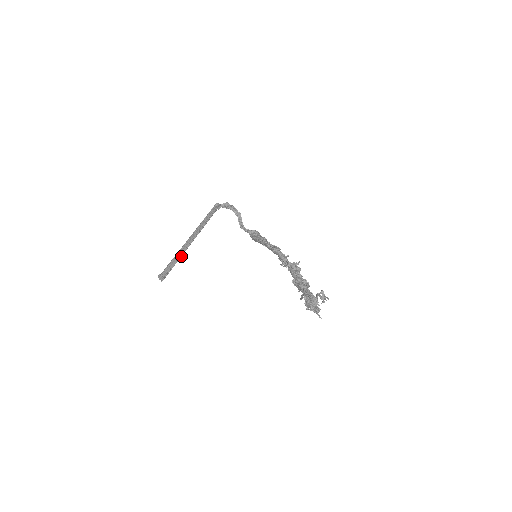
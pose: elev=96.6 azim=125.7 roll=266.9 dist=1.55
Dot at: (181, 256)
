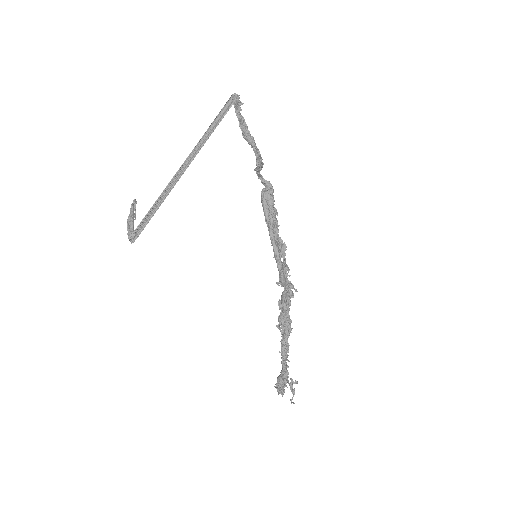
Dot at: (162, 201)
